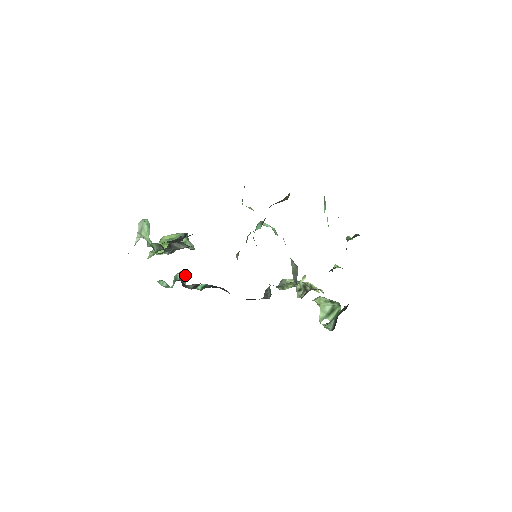
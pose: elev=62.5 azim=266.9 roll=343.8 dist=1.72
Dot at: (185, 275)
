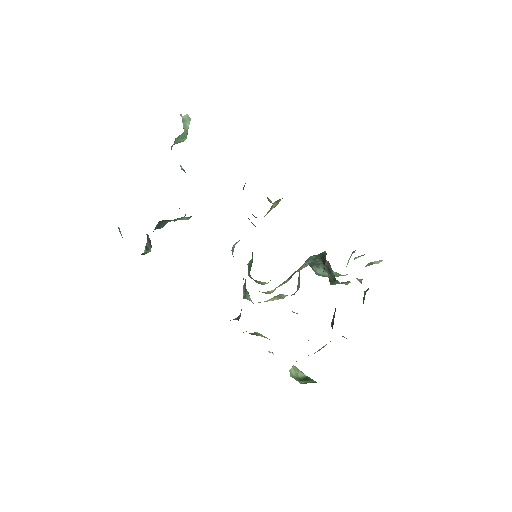
Dot at: (151, 245)
